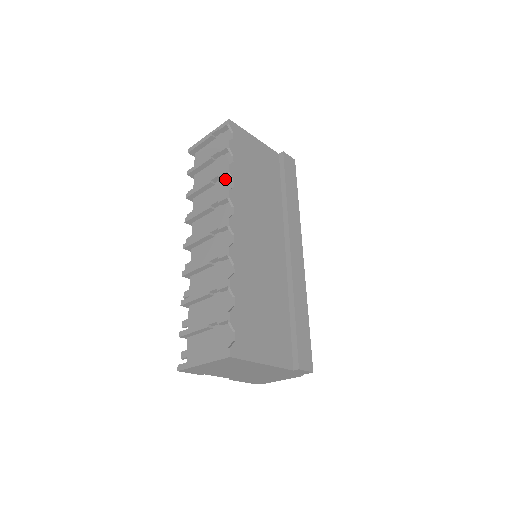
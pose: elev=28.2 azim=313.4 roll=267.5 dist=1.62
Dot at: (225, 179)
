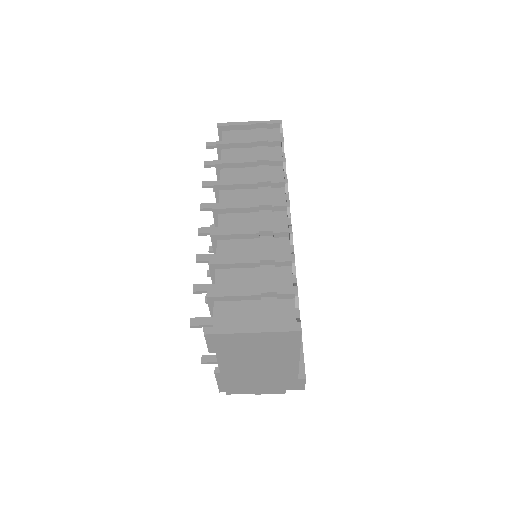
Dot at: (273, 167)
